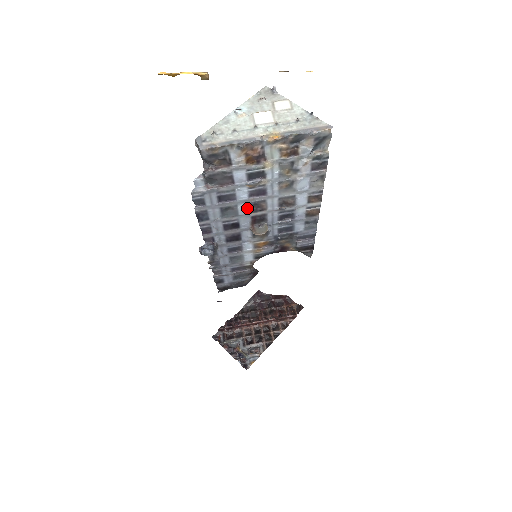
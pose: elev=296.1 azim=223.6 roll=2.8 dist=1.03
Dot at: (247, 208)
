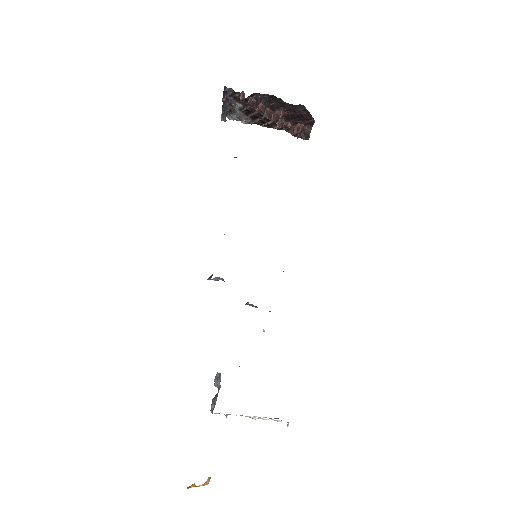
Dot at: occluded
